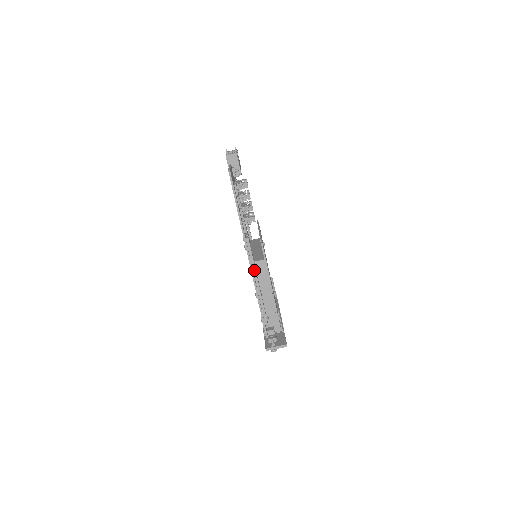
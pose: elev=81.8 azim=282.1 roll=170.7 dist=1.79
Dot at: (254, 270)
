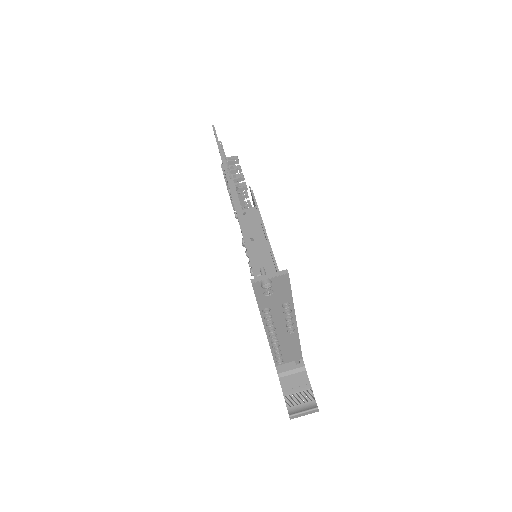
Dot at: (239, 207)
